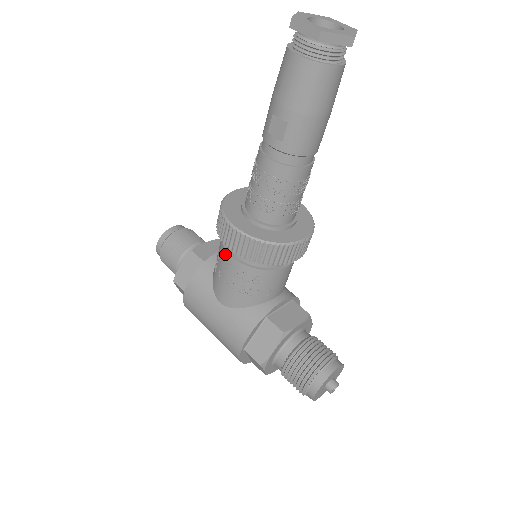
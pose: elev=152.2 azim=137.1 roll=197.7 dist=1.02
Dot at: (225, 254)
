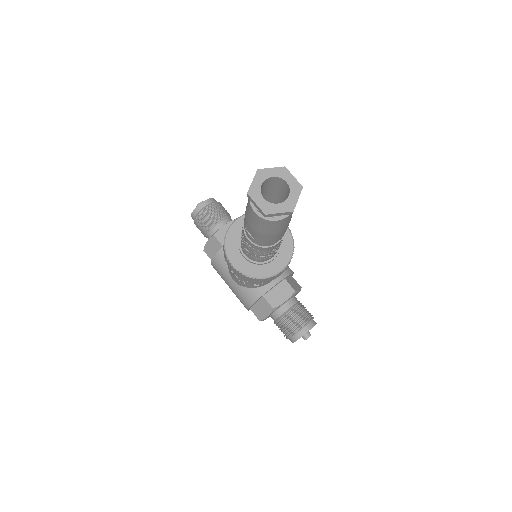
Dot at: occluded
